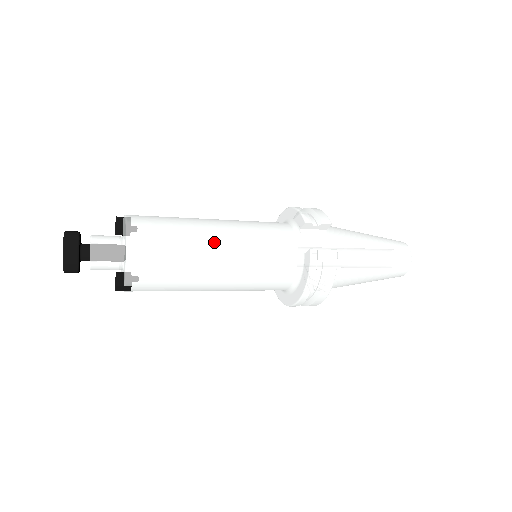
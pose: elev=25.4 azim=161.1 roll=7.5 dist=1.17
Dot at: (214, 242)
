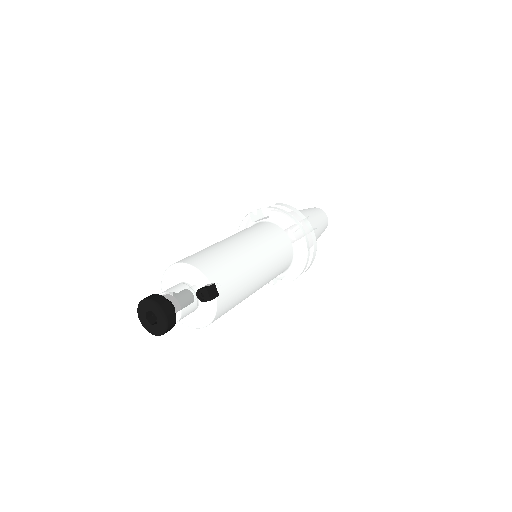
Dot at: (223, 241)
